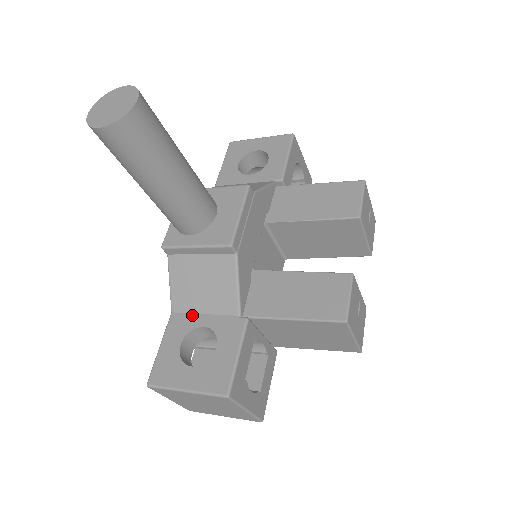
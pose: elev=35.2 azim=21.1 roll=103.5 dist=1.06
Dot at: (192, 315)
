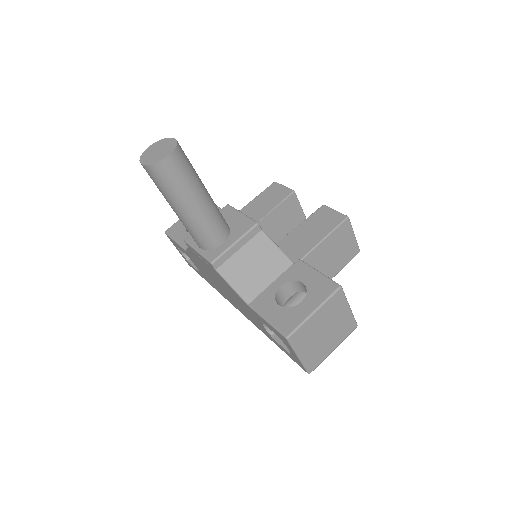
Dot at: (265, 291)
